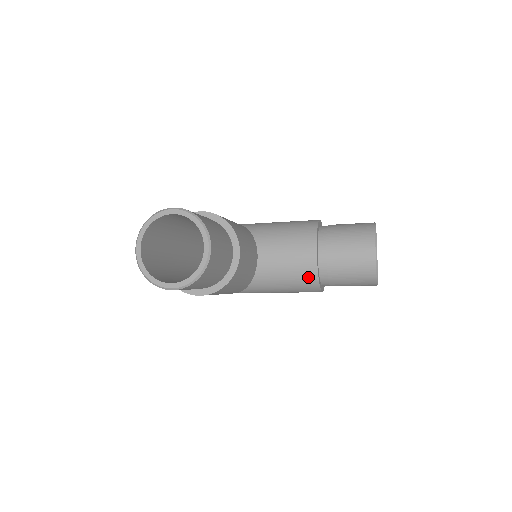
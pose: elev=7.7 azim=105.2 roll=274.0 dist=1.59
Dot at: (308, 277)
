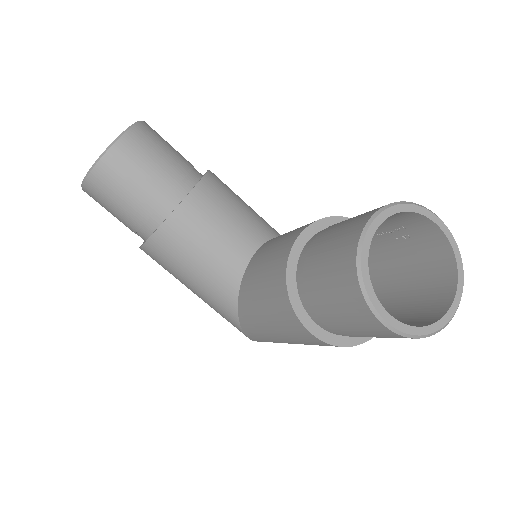
Dot at: (278, 278)
